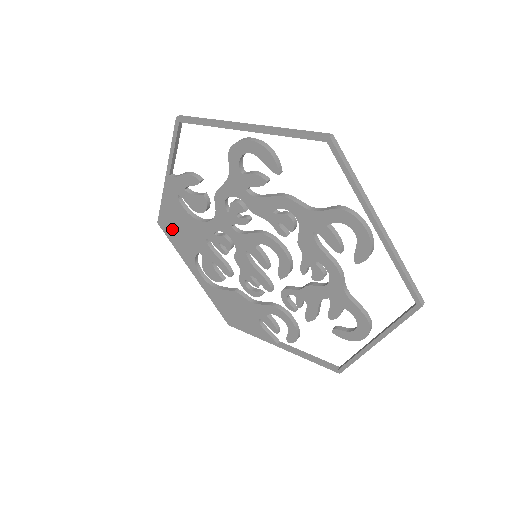
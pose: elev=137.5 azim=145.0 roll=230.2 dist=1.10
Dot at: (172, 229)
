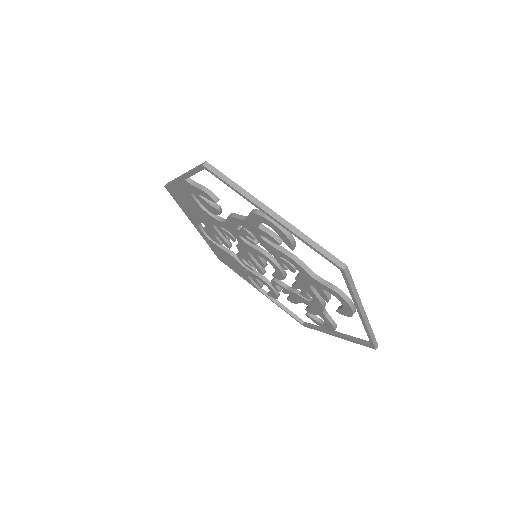
Dot at: (179, 198)
